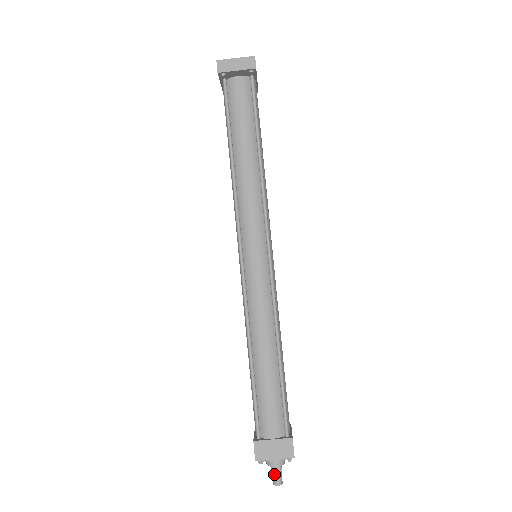
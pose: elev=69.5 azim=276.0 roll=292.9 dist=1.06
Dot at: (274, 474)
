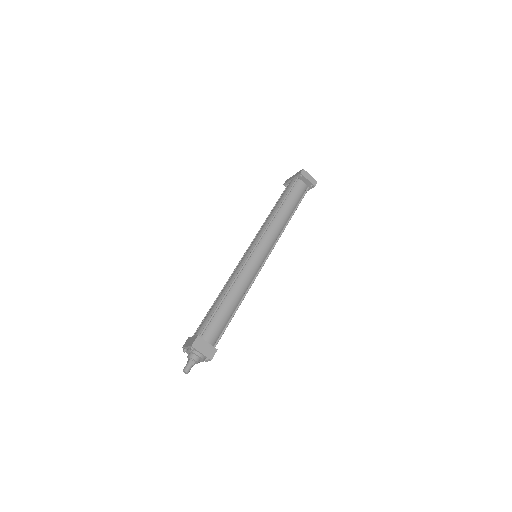
Dot at: (189, 365)
